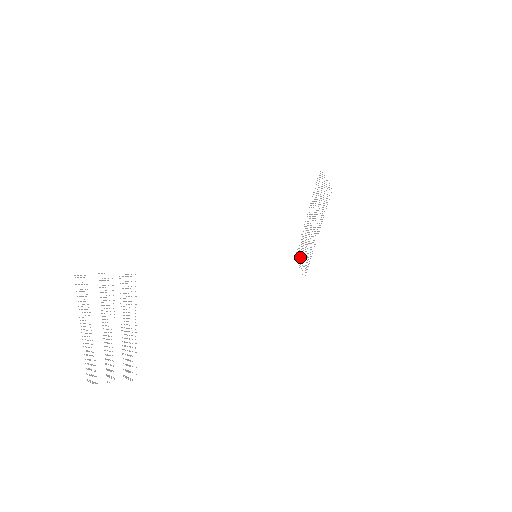
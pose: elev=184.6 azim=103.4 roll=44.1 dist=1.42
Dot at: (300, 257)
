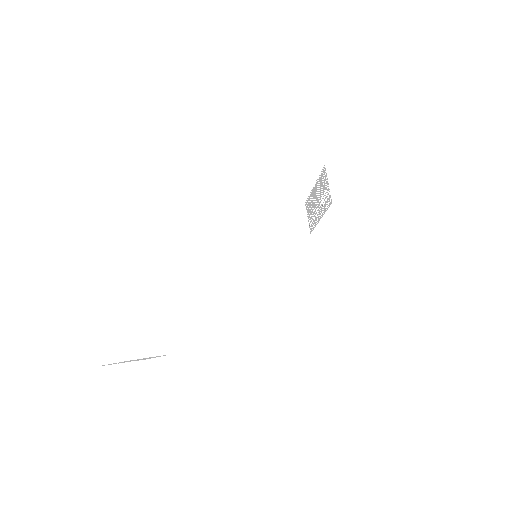
Dot at: (308, 210)
